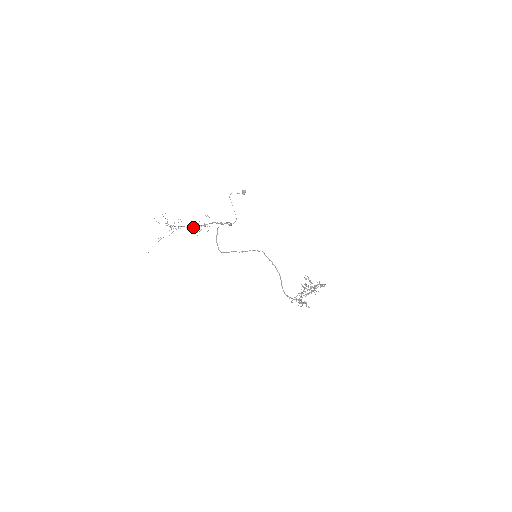
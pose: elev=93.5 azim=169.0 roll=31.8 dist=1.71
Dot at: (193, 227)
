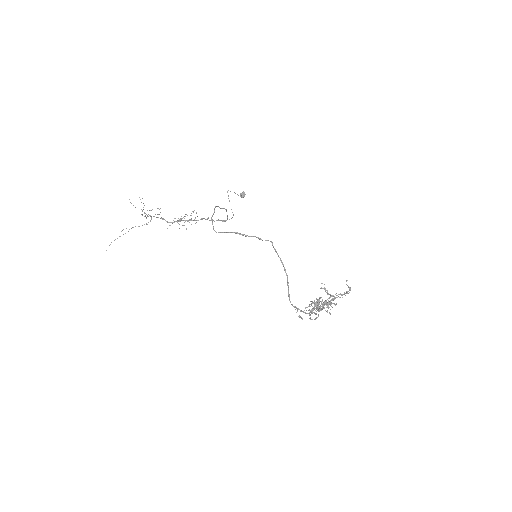
Dot at: (174, 222)
